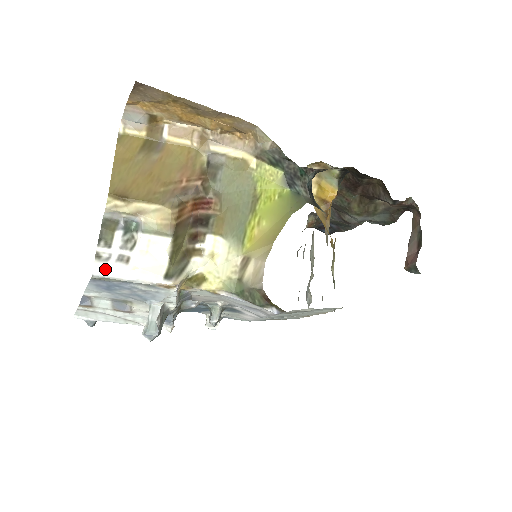
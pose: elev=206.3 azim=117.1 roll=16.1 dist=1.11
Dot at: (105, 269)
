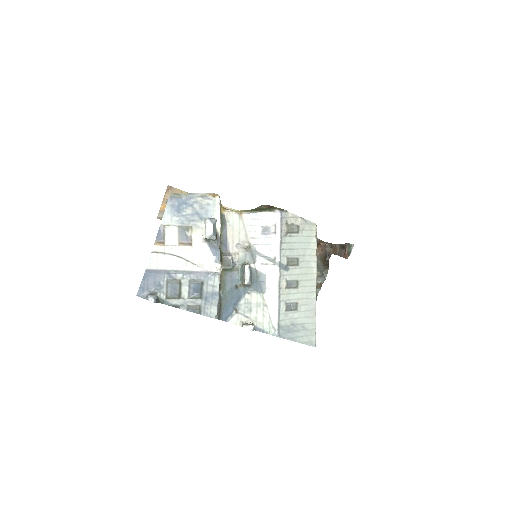
Dot at: (177, 193)
